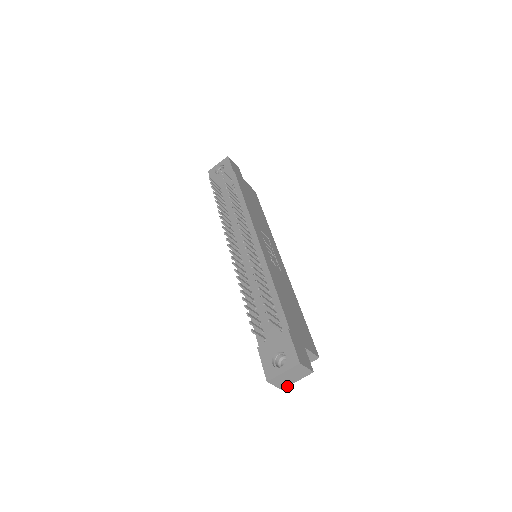
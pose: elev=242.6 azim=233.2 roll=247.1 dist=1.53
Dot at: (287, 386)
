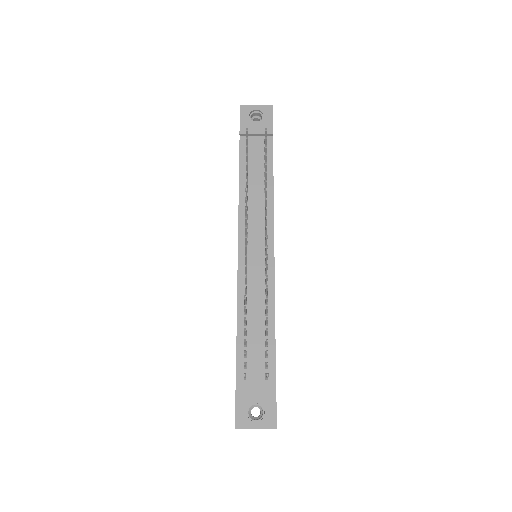
Dot at: occluded
